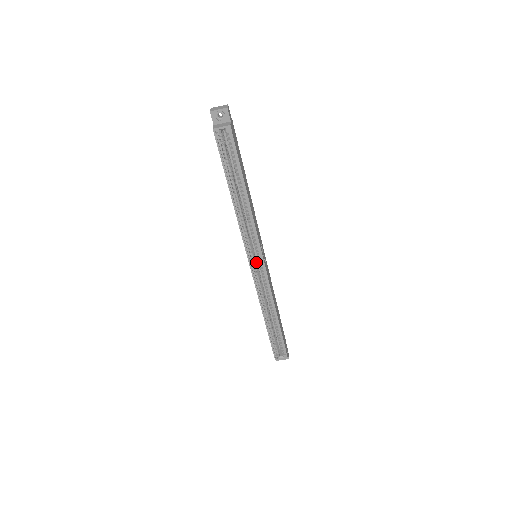
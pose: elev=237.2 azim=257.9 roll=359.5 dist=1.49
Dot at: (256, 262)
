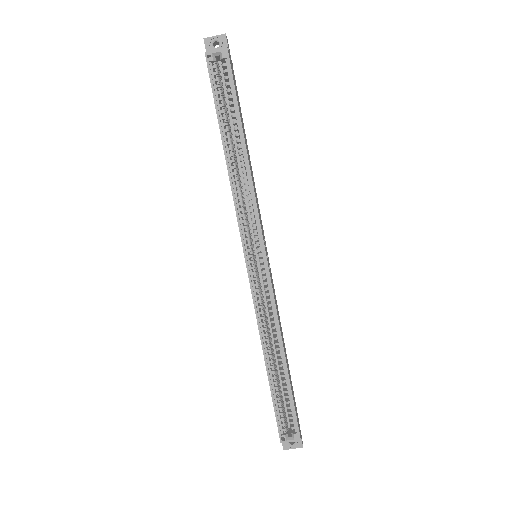
Dot at: (255, 261)
